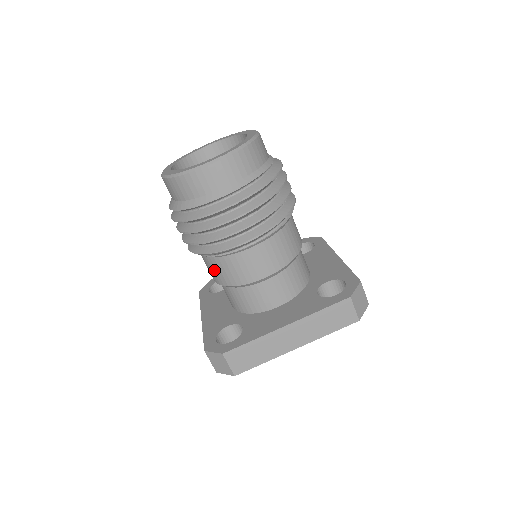
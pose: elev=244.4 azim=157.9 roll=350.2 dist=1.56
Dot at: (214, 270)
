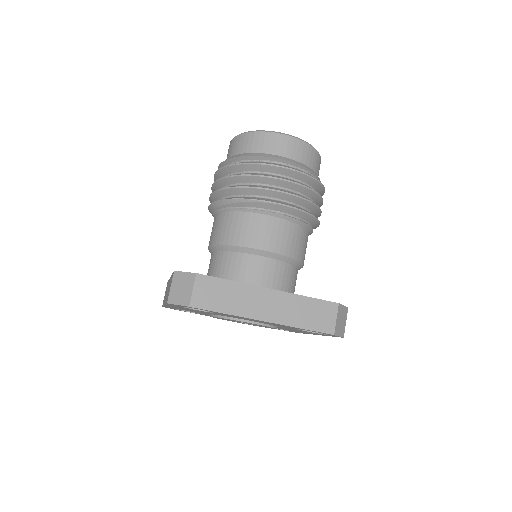
Dot at: (224, 227)
